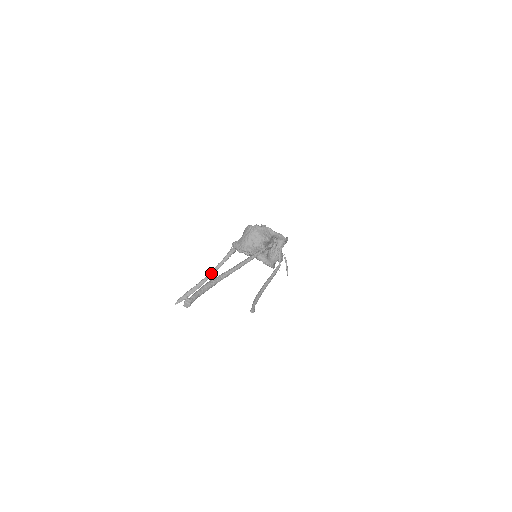
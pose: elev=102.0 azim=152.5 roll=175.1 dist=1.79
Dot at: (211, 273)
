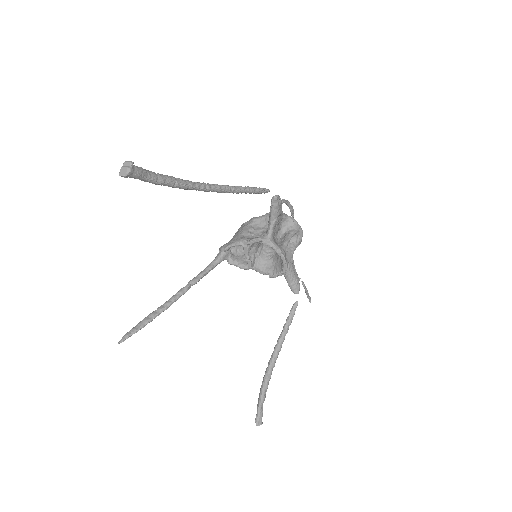
Dot at: (184, 287)
